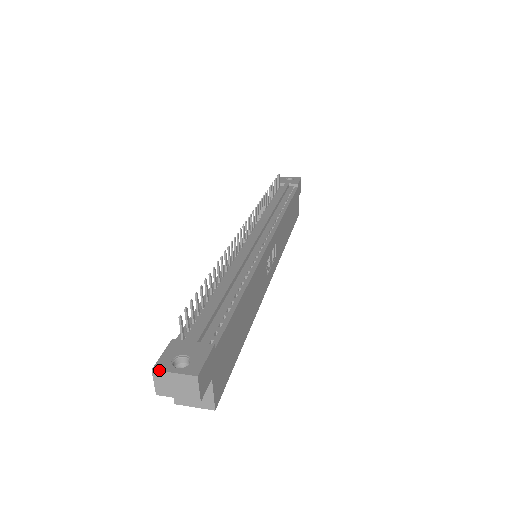
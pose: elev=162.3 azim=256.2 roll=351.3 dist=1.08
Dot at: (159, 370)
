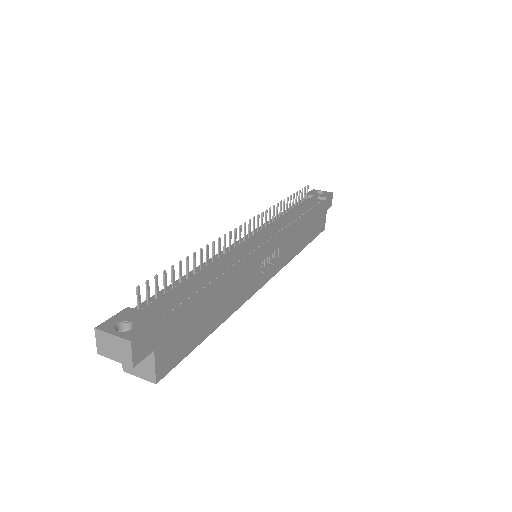
Dot at: (100, 329)
